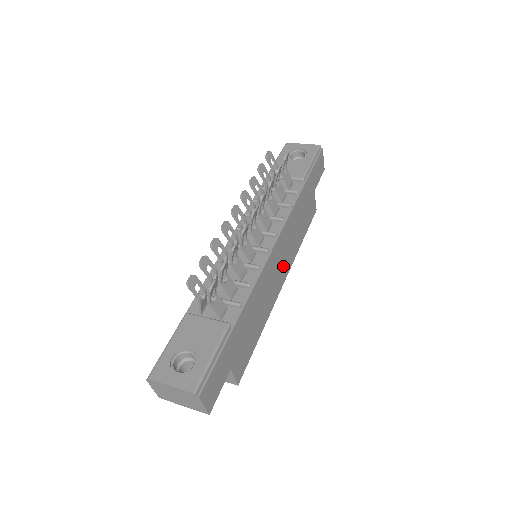
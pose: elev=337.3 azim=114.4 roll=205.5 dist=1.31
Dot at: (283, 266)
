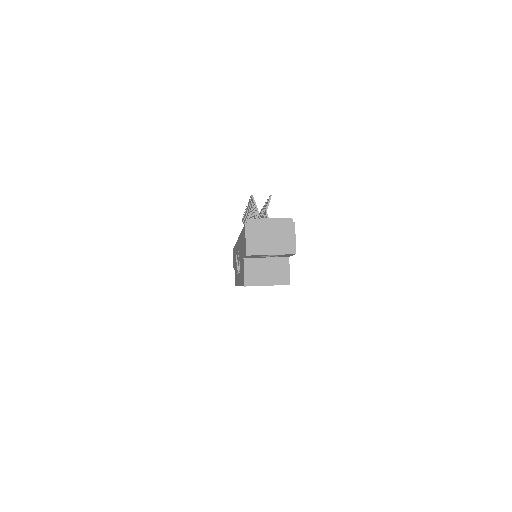
Dot at: occluded
